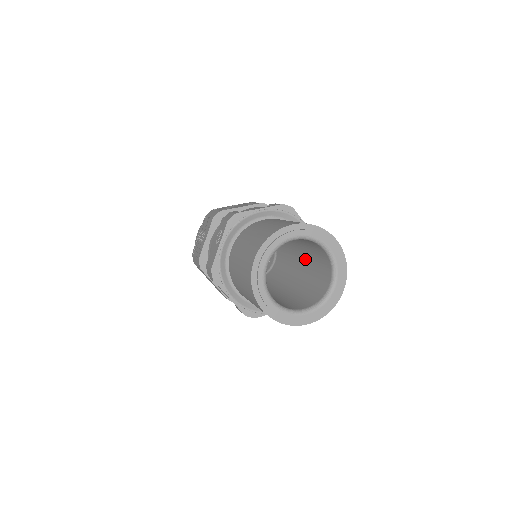
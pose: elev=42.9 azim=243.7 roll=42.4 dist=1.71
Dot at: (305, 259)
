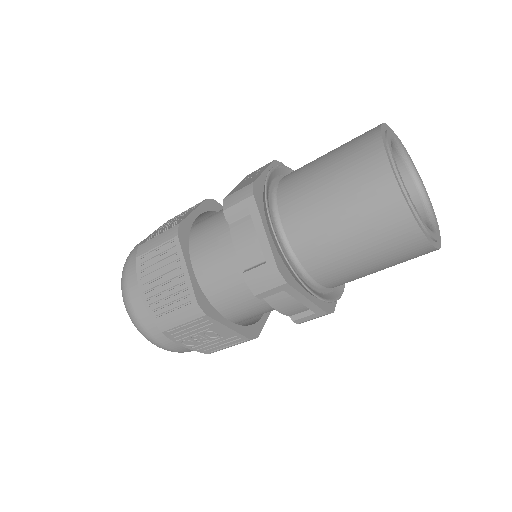
Dot at: occluded
